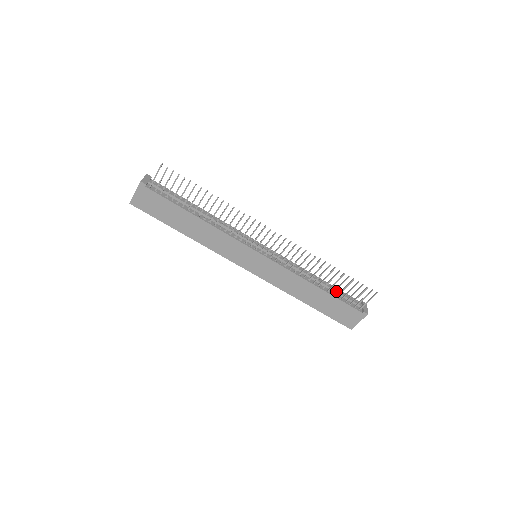
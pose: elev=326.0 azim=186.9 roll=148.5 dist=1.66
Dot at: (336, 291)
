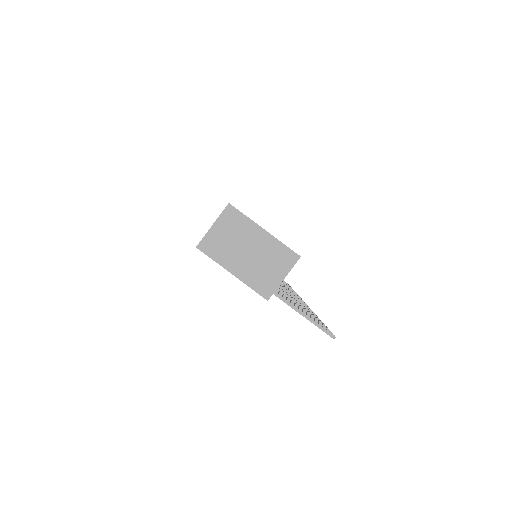
Dot at: occluded
